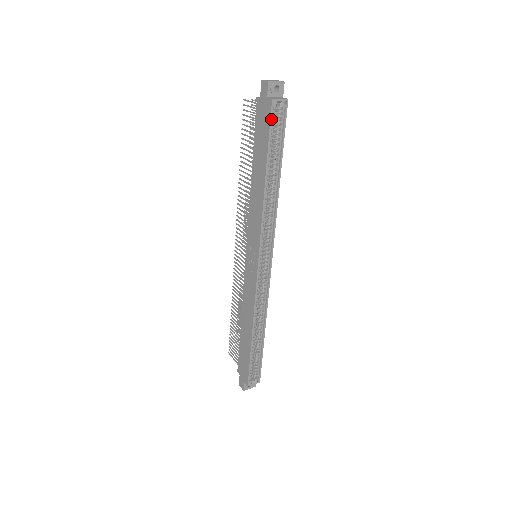
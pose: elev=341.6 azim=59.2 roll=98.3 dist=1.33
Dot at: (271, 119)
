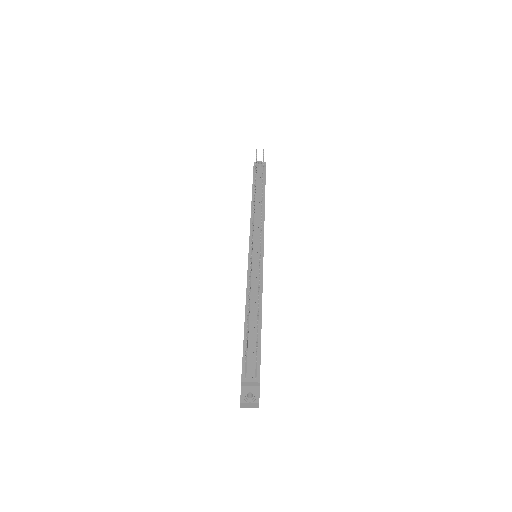
Dot at: occluded
